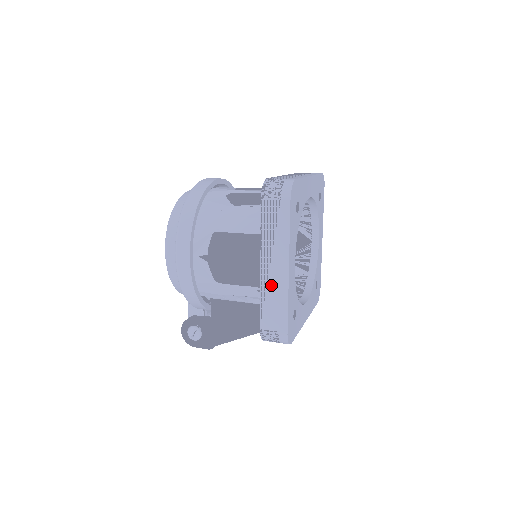
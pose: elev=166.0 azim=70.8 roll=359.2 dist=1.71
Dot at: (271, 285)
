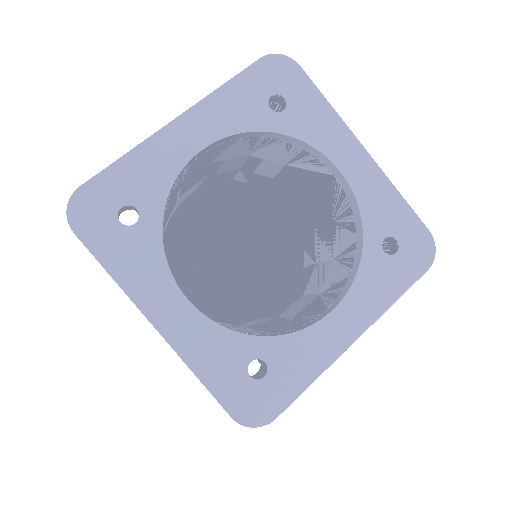
Dot at: occluded
